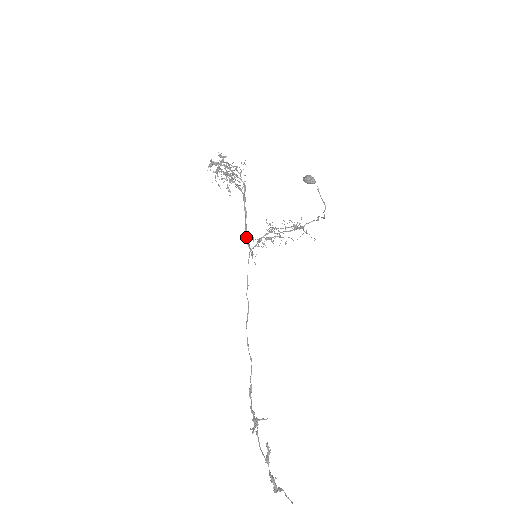
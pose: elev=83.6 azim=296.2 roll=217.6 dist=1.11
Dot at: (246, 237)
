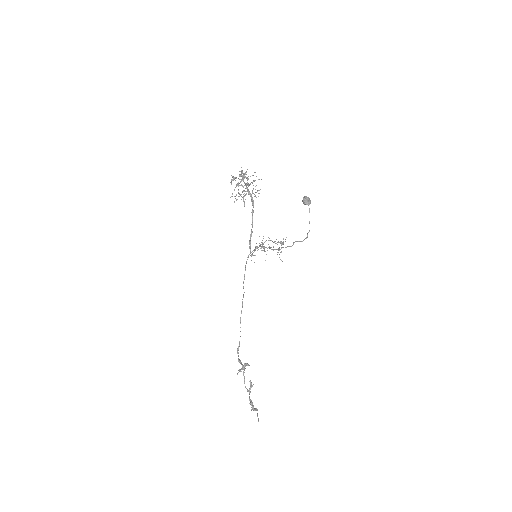
Dot at: (250, 241)
